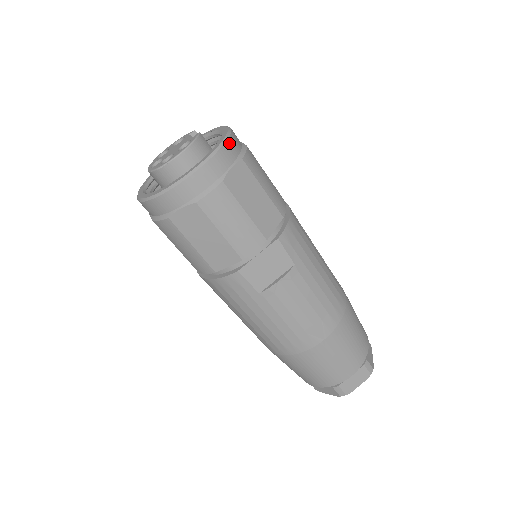
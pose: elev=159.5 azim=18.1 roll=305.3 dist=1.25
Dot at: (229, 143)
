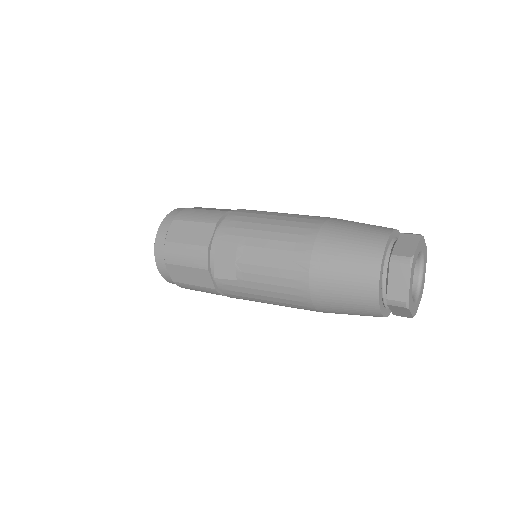
Dot at: (166, 219)
